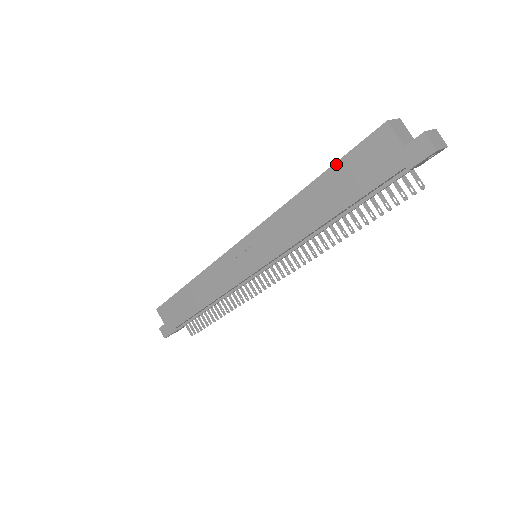
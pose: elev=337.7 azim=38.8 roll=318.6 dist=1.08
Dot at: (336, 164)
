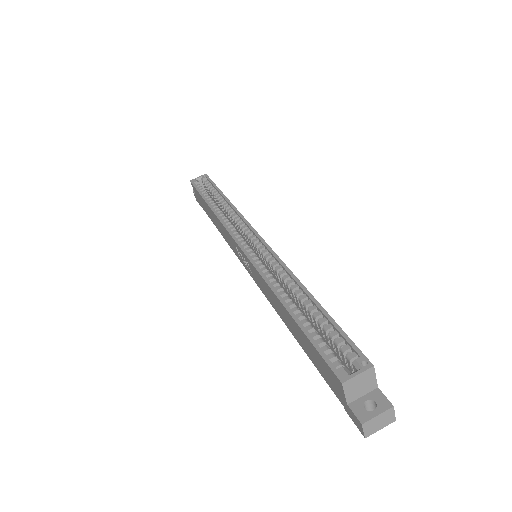
Dot at: (304, 334)
